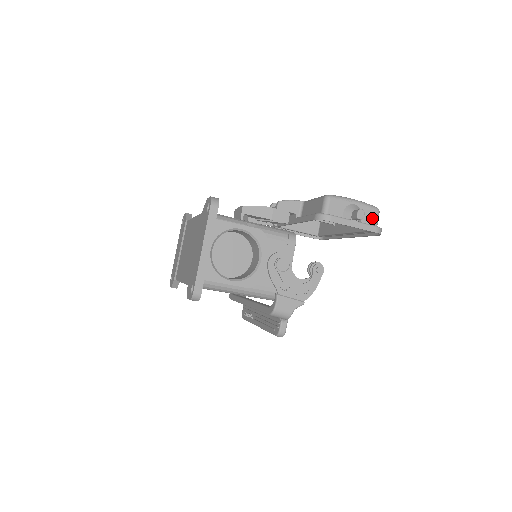
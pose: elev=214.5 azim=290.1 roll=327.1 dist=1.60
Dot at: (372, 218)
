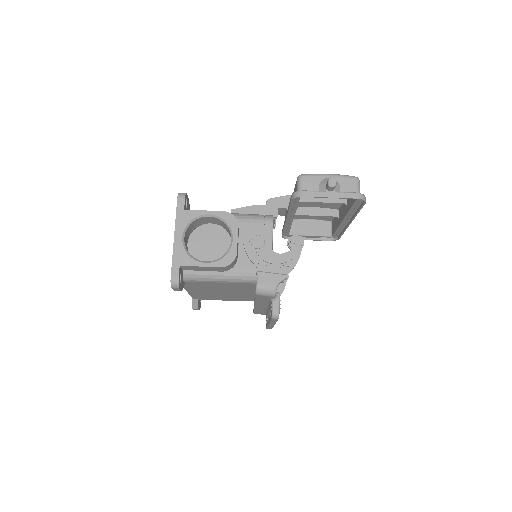
Dot at: (351, 187)
